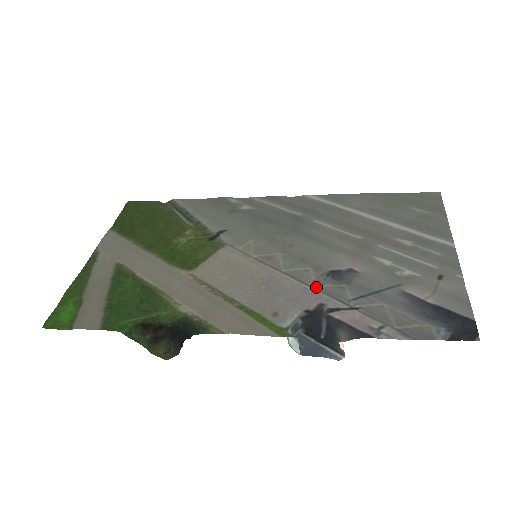
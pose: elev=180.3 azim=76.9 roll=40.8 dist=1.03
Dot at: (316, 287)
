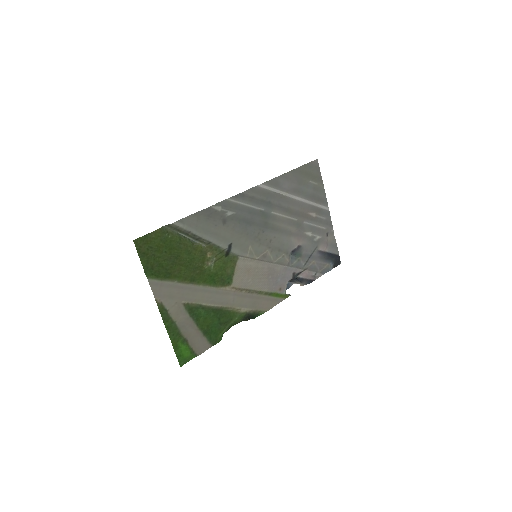
Dot at: (291, 266)
